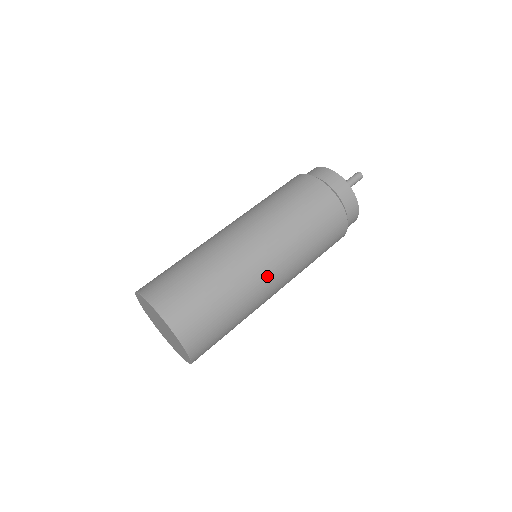
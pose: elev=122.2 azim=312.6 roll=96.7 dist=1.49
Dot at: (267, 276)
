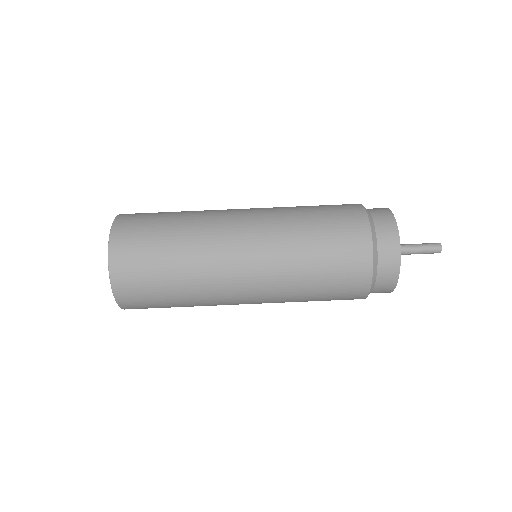
Dot at: (236, 294)
